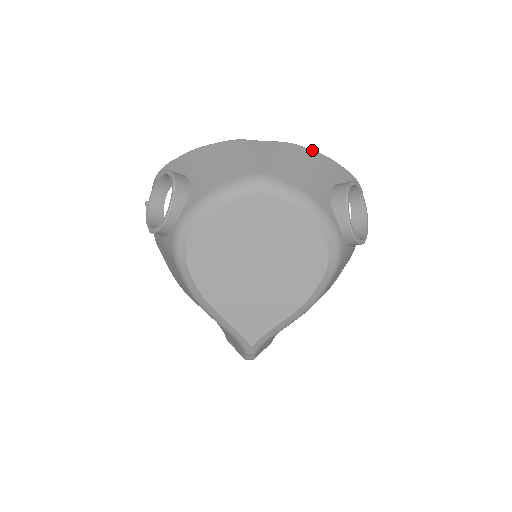
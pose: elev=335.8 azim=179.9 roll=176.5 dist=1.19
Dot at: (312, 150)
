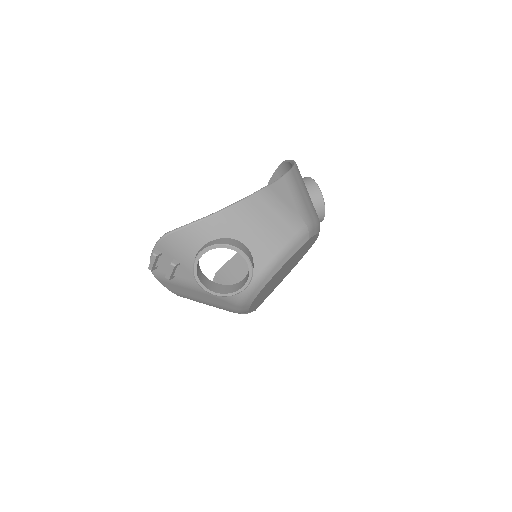
Dot at: (294, 168)
